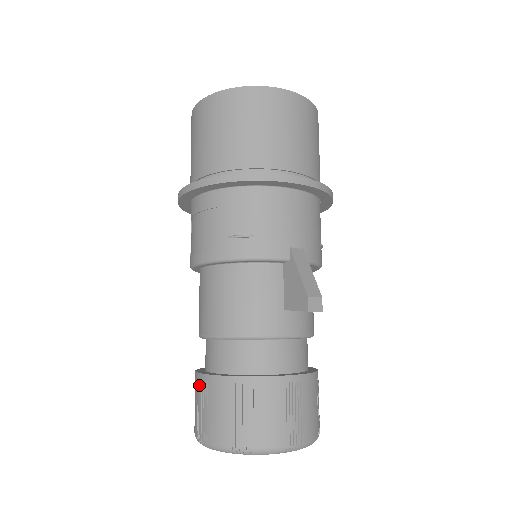
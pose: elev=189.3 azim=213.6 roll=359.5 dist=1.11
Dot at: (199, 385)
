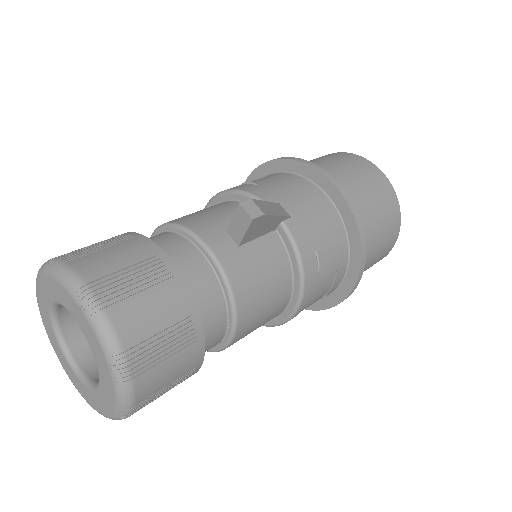
Dot at: occluded
